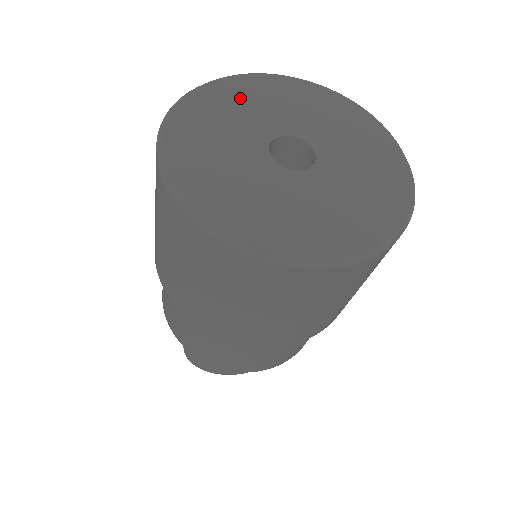
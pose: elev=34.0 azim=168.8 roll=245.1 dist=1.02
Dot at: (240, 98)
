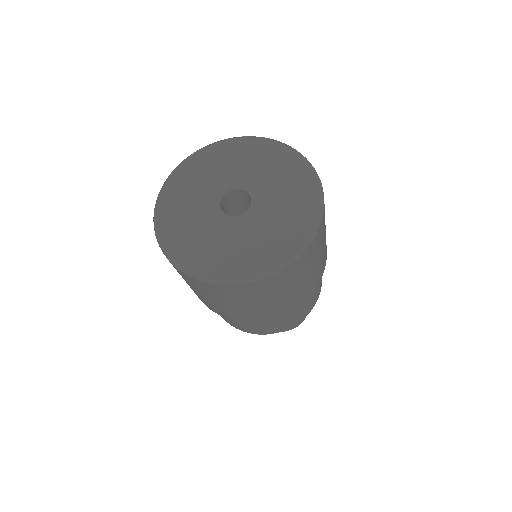
Dot at: (212, 163)
